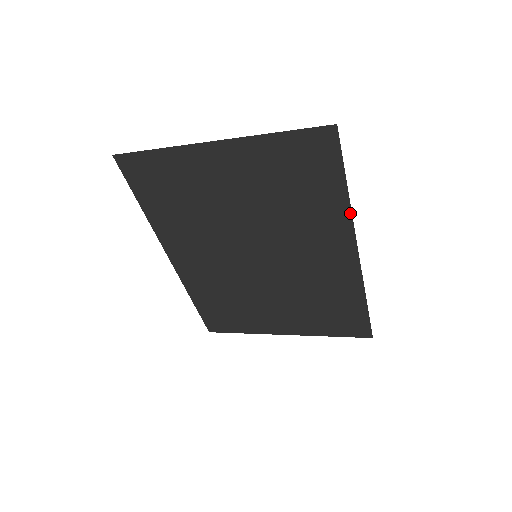
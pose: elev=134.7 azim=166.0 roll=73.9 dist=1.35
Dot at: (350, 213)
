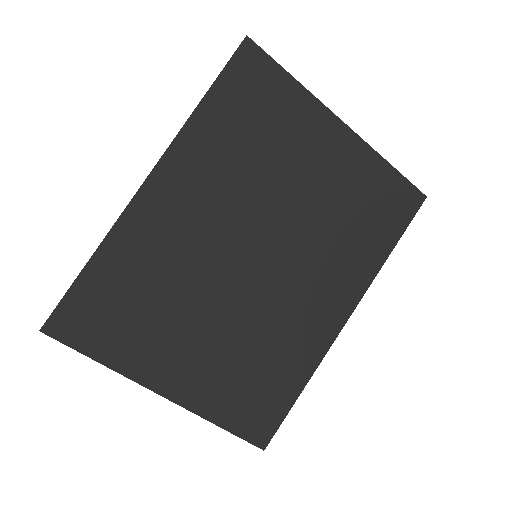
Dot at: (375, 274)
